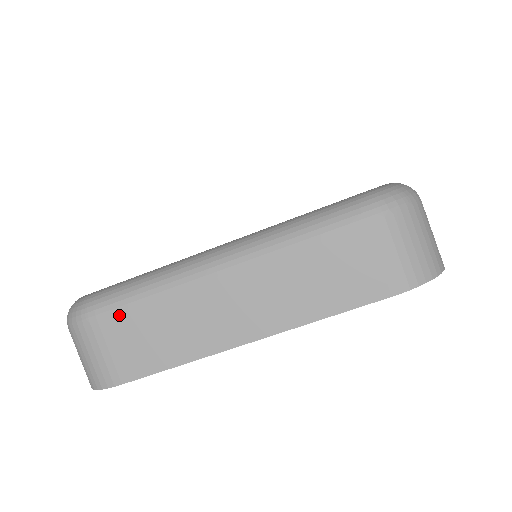
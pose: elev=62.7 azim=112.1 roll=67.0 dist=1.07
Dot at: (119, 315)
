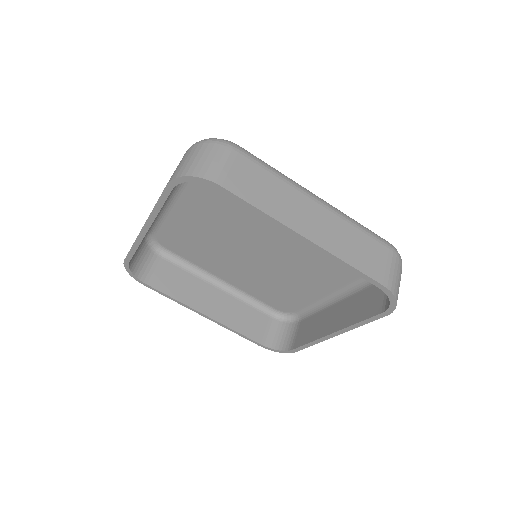
Dot at: (252, 162)
